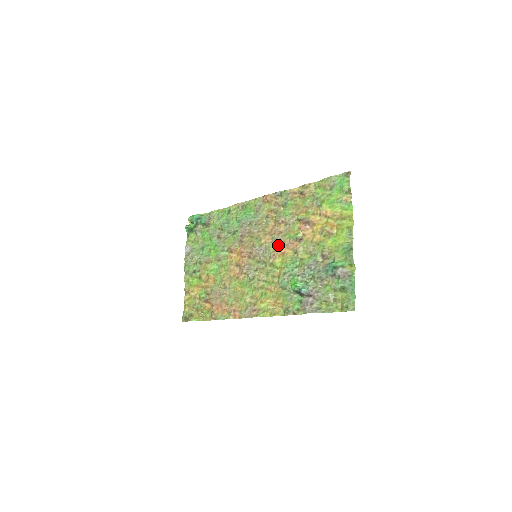
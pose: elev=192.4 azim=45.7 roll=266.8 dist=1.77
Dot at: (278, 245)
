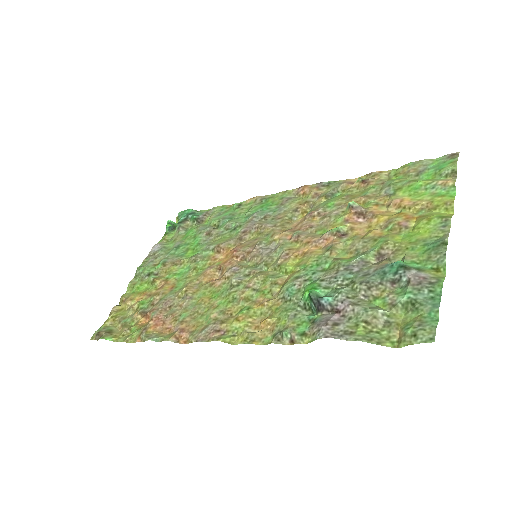
Dot at: (300, 243)
